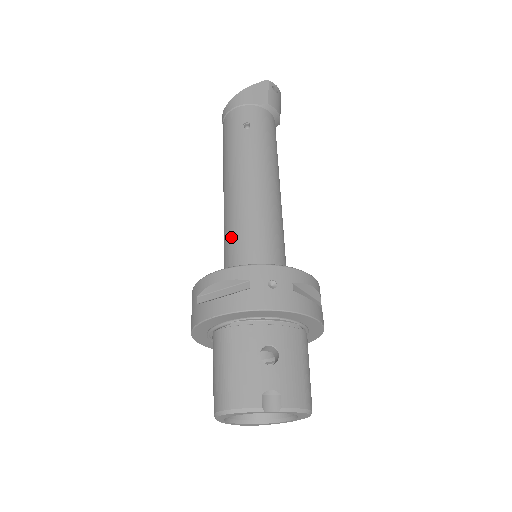
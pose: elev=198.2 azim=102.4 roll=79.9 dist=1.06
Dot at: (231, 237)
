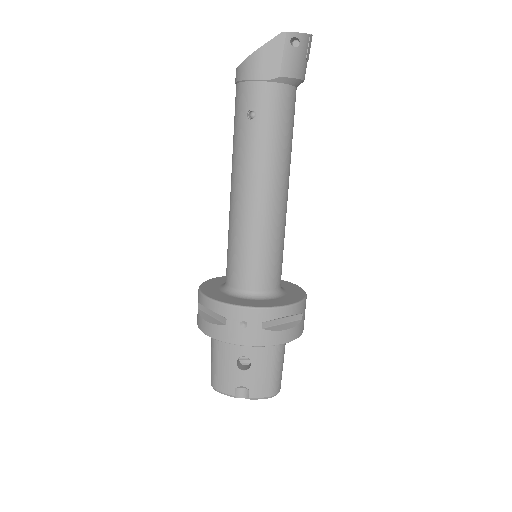
Dot at: (229, 247)
